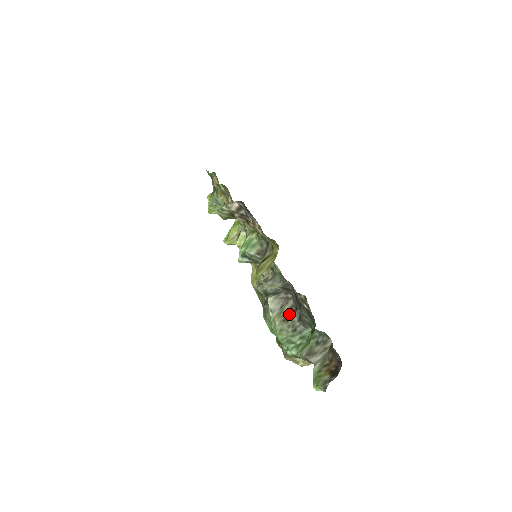
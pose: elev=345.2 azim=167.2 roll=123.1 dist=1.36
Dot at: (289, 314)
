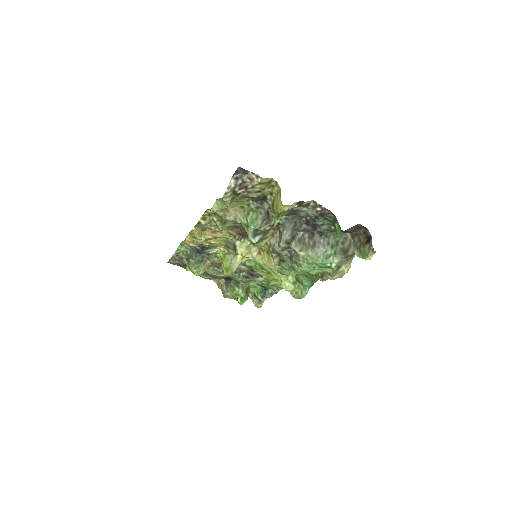
Dot at: (312, 241)
